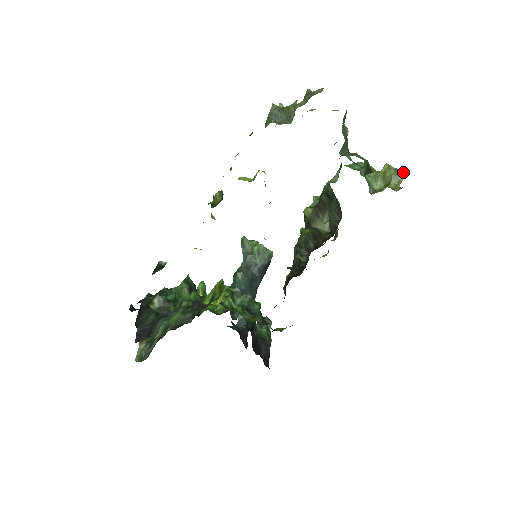
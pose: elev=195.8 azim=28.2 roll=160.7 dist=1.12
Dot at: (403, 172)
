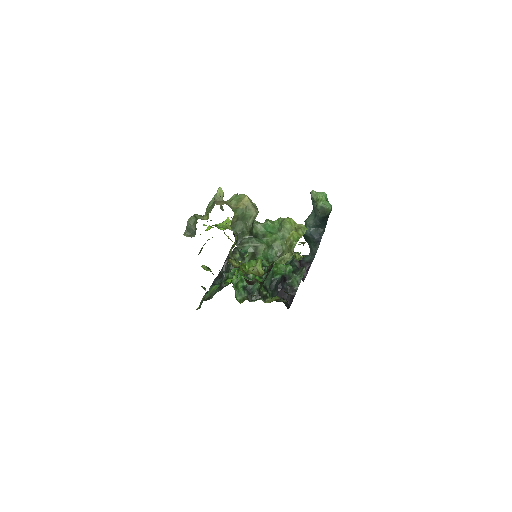
Dot at: (293, 247)
